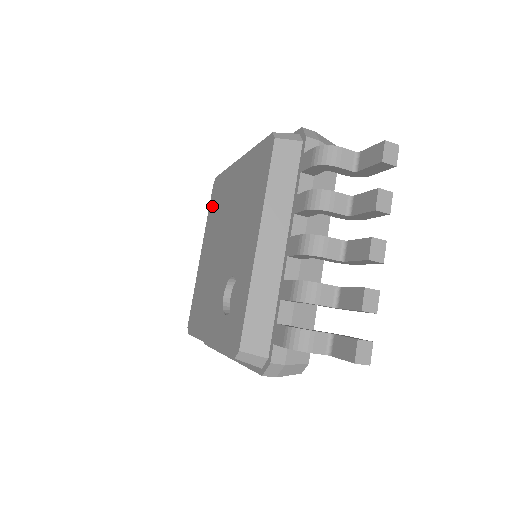
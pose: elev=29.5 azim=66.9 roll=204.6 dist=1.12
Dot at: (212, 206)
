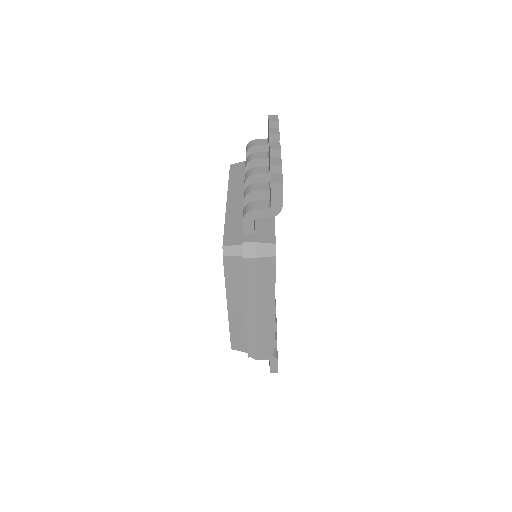
Dot at: occluded
